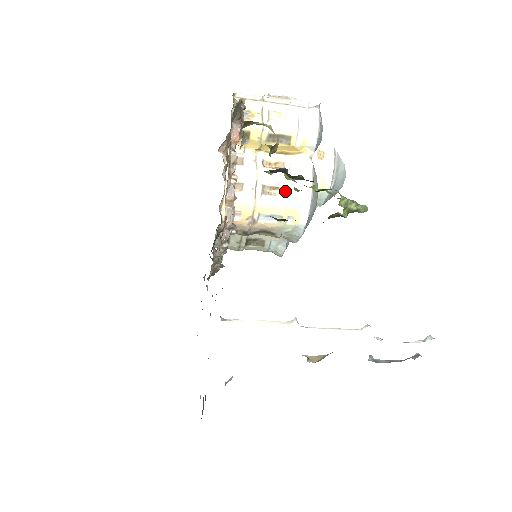
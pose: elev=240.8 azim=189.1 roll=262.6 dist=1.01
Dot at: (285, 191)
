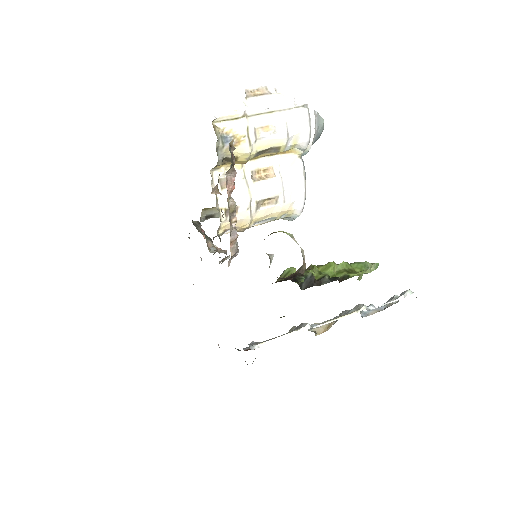
Dot at: (278, 199)
